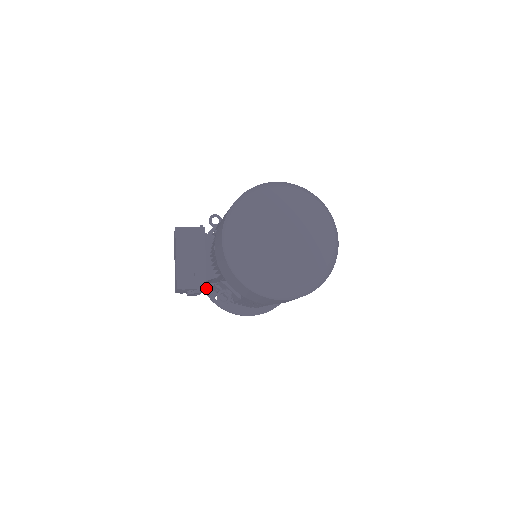
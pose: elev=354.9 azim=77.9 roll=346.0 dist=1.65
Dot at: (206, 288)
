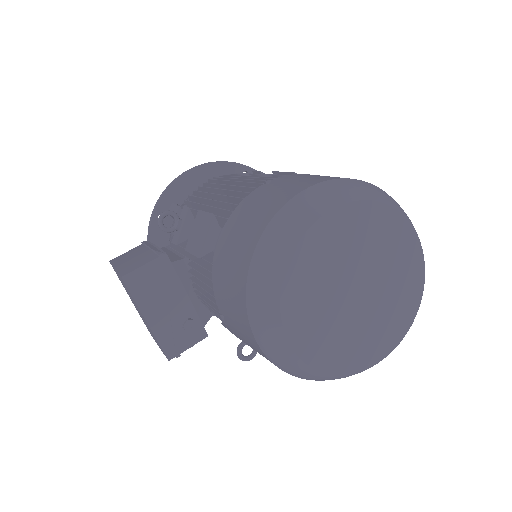
Dot at: (207, 336)
